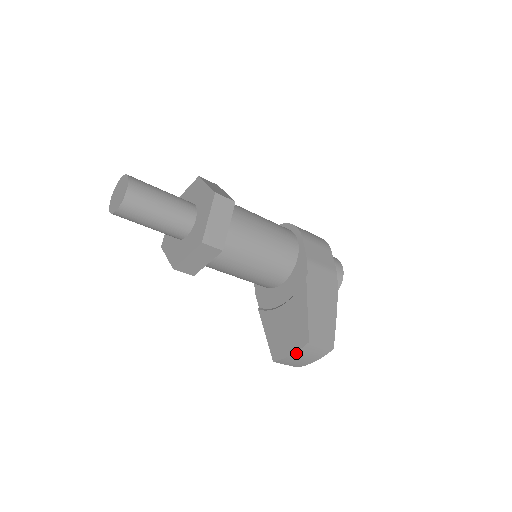
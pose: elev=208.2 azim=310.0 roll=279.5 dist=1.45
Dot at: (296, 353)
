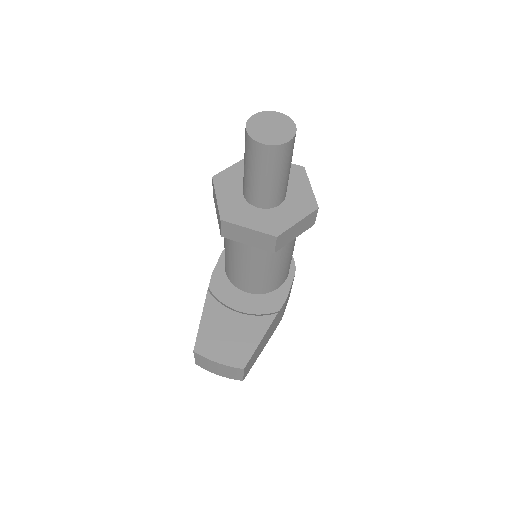
Dot at: (223, 365)
